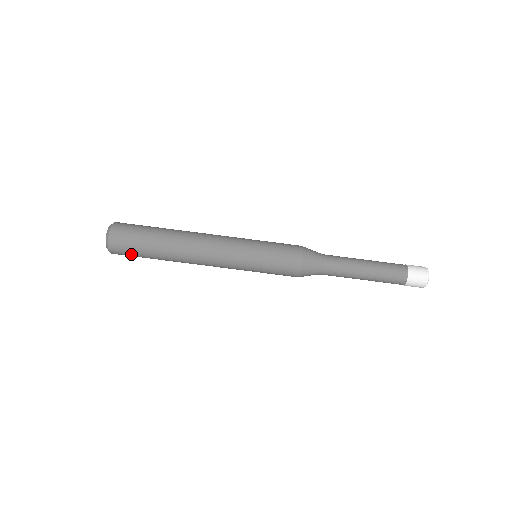
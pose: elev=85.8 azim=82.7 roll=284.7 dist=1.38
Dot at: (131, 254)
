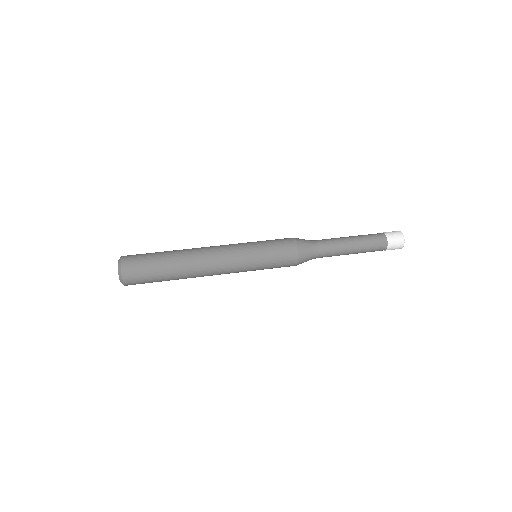
Dot at: (143, 276)
